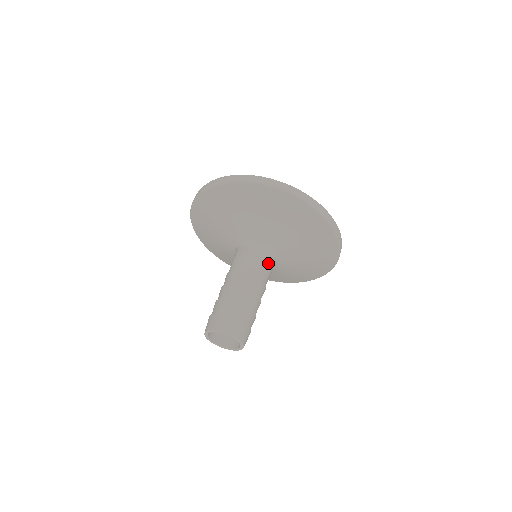
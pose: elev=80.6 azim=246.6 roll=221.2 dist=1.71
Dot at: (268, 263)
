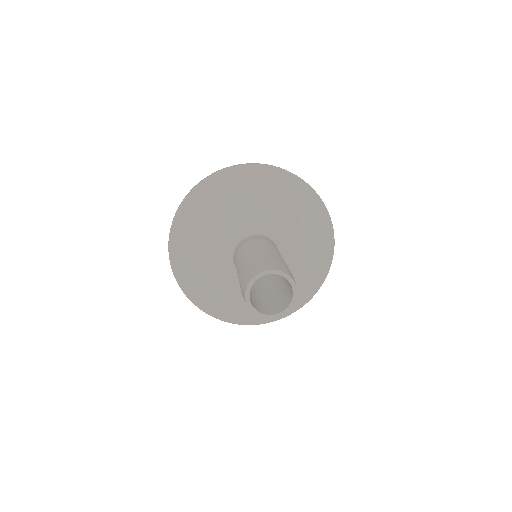
Dot at: (269, 241)
